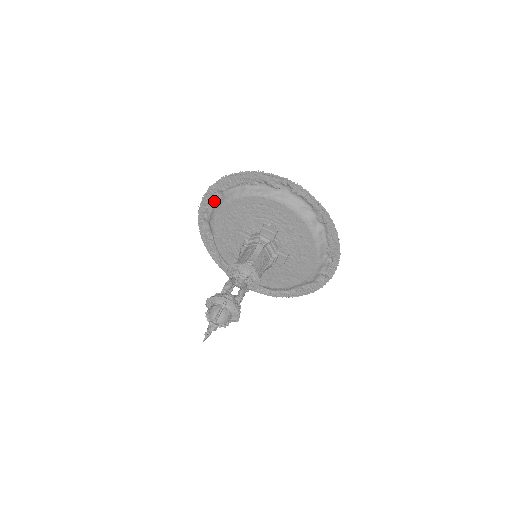
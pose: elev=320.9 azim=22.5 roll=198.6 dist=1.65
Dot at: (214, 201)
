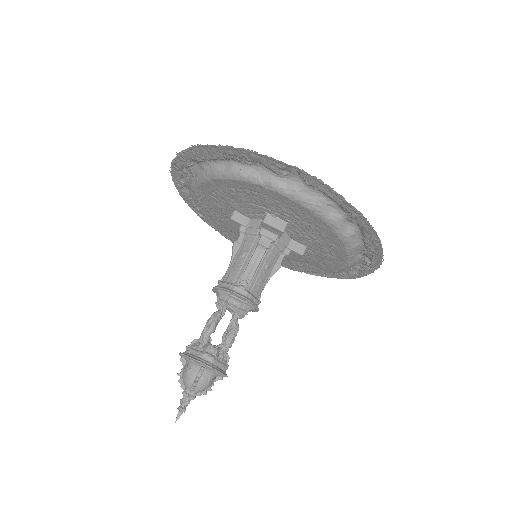
Dot at: (189, 169)
